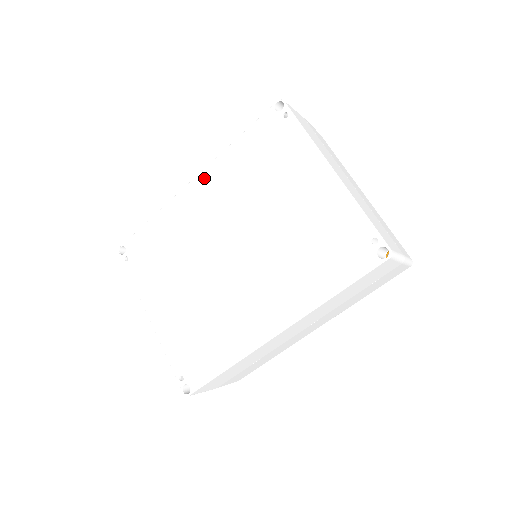
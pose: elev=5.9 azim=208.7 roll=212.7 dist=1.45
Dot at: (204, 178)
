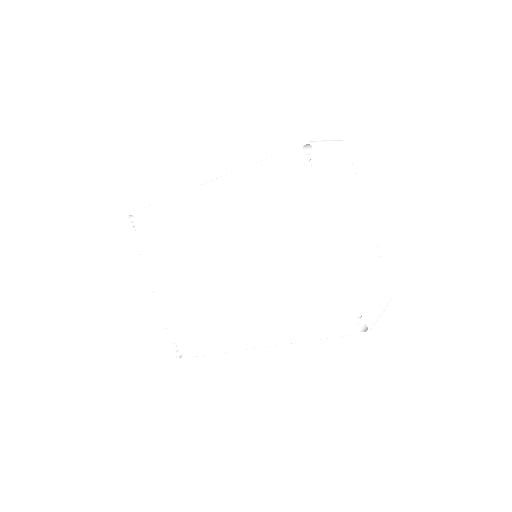
Dot at: (219, 187)
